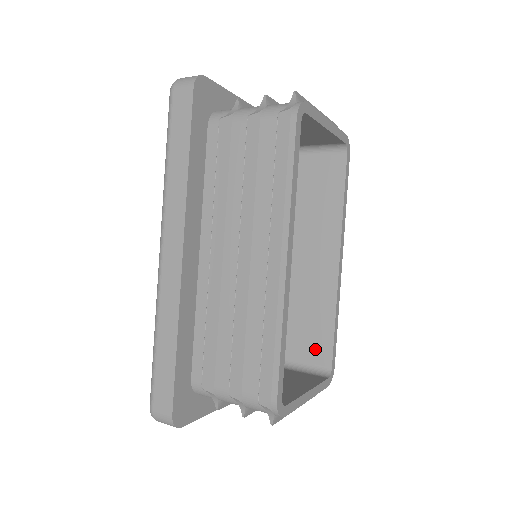
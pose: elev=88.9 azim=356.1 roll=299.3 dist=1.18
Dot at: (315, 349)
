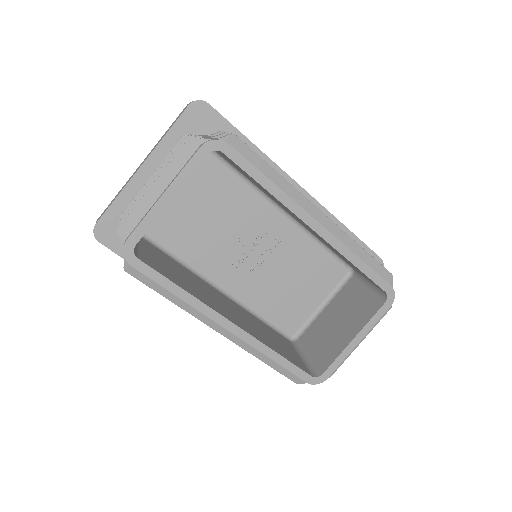
Dot at: occluded
